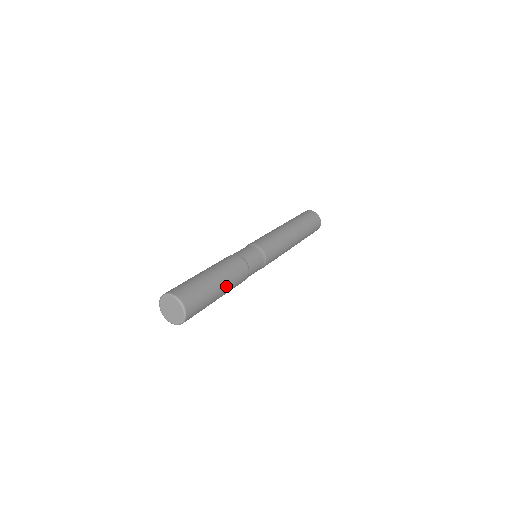
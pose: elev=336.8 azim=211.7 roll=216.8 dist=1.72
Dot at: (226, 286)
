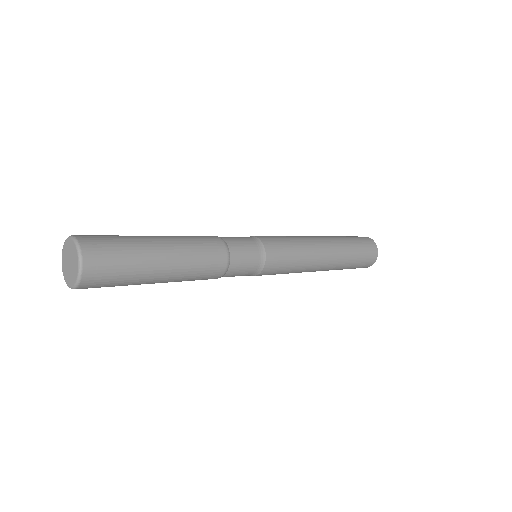
Dot at: (171, 240)
